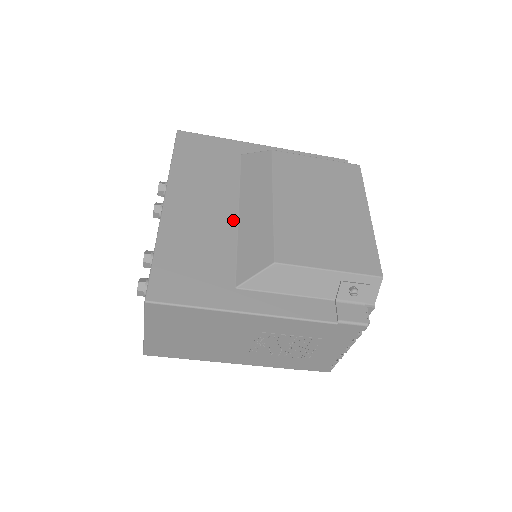
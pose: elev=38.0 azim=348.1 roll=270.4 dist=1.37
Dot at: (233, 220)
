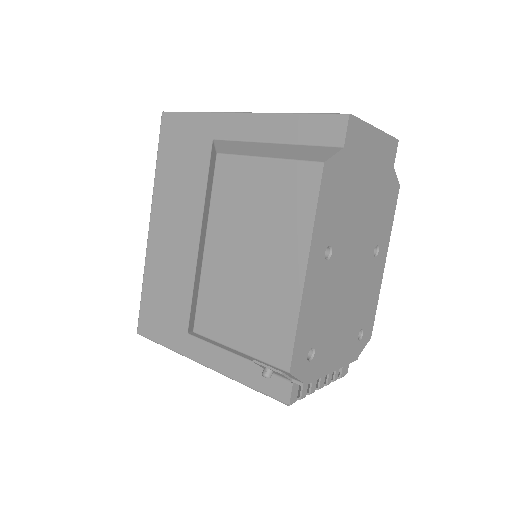
Dot at: (194, 250)
